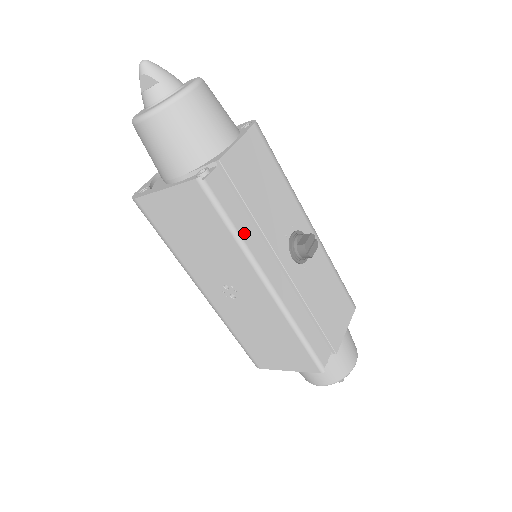
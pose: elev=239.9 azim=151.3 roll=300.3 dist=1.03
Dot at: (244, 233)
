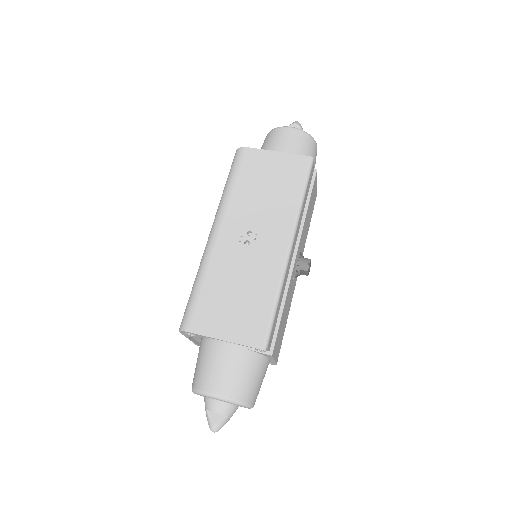
Dot at: (303, 206)
